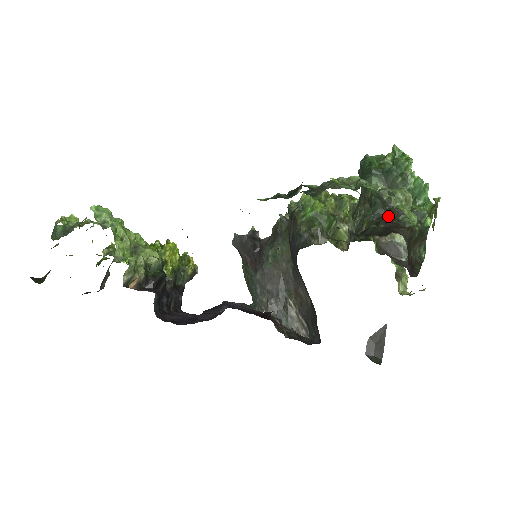
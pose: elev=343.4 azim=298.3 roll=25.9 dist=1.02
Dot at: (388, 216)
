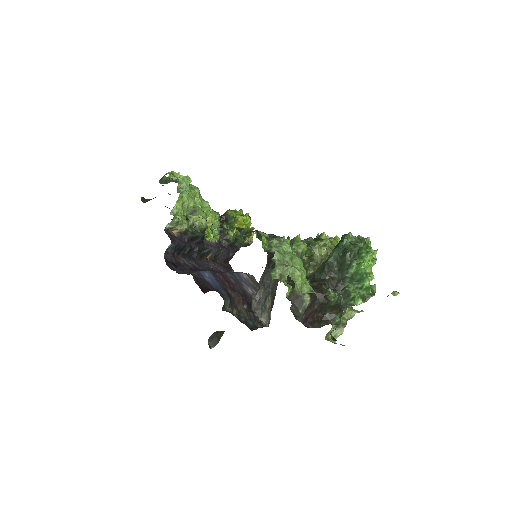
Dot at: (325, 281)
